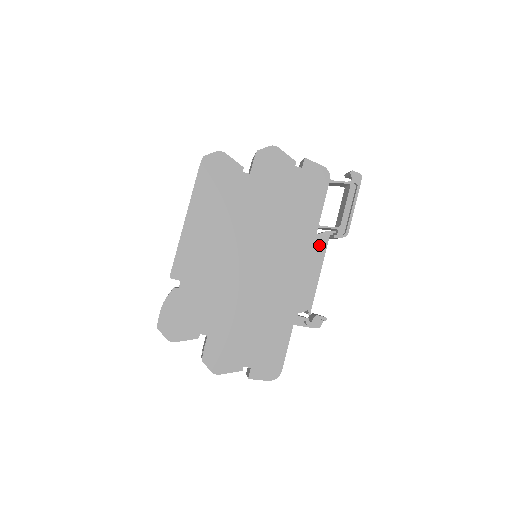
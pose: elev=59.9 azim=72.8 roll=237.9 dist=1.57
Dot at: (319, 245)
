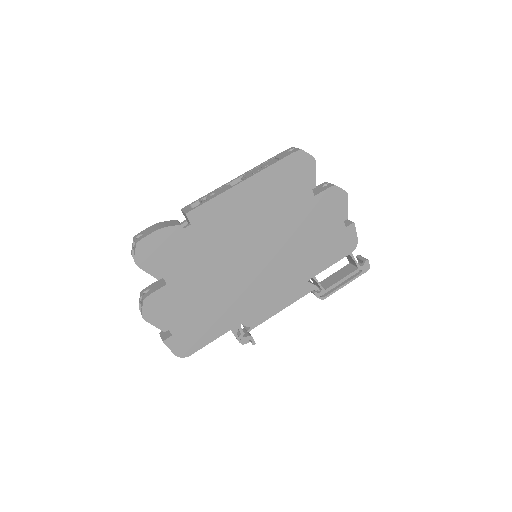
Dot at: (302, 290)
